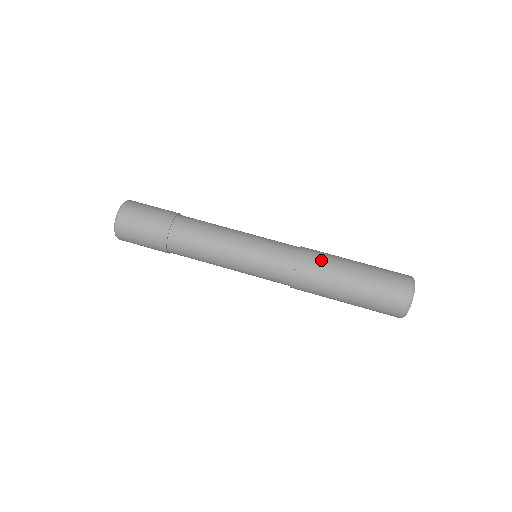
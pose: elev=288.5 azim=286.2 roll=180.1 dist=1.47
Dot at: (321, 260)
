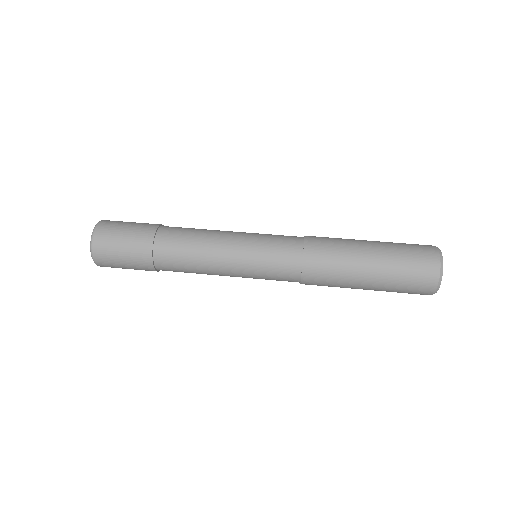
Dot at: (330, 248)
